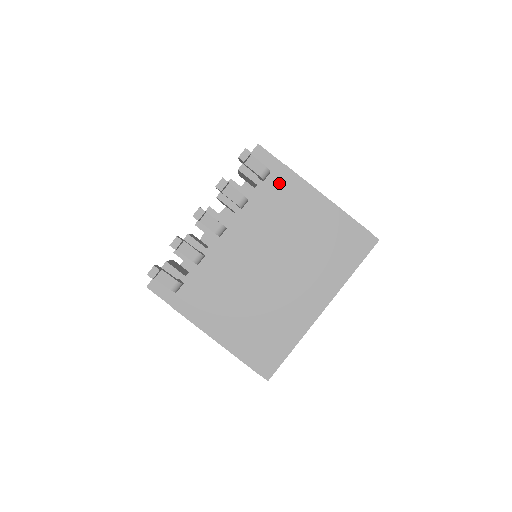
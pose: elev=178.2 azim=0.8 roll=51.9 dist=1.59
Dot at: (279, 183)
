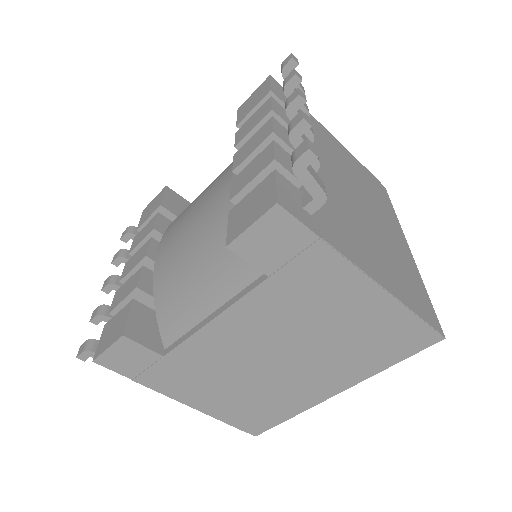
Dot at: occluded
